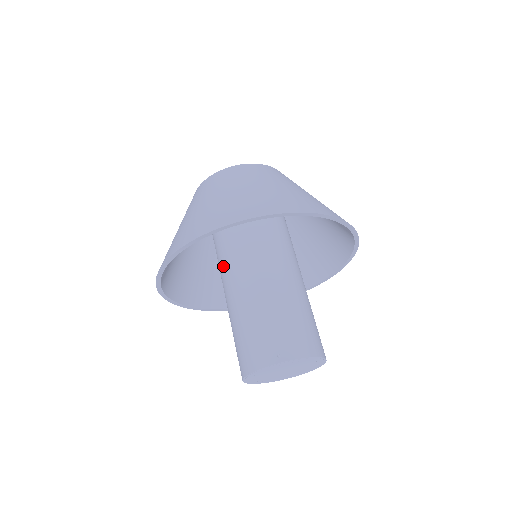
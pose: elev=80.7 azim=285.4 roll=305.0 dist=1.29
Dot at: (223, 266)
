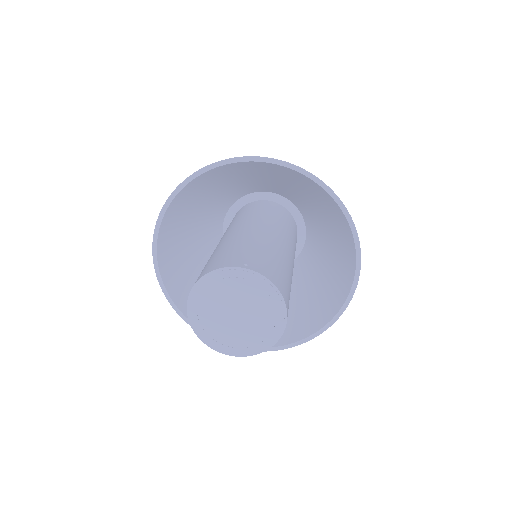
Dot at: (226, 233)
